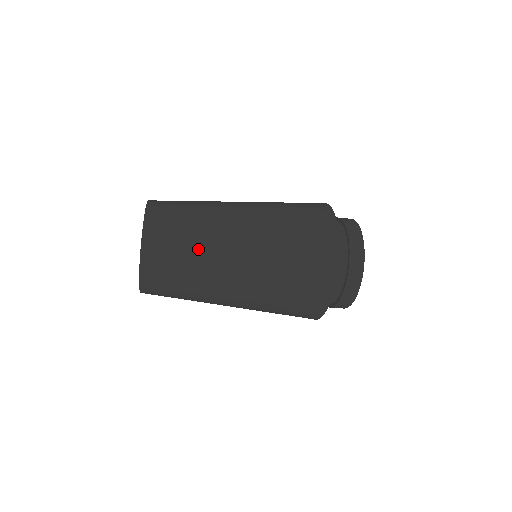
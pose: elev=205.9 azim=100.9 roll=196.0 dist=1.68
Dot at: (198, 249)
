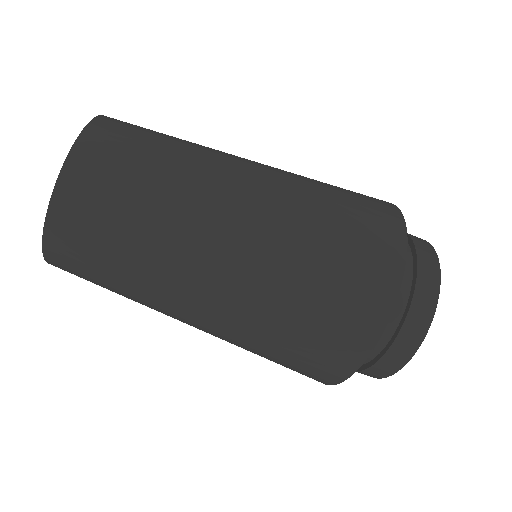
Dot at: occluded
